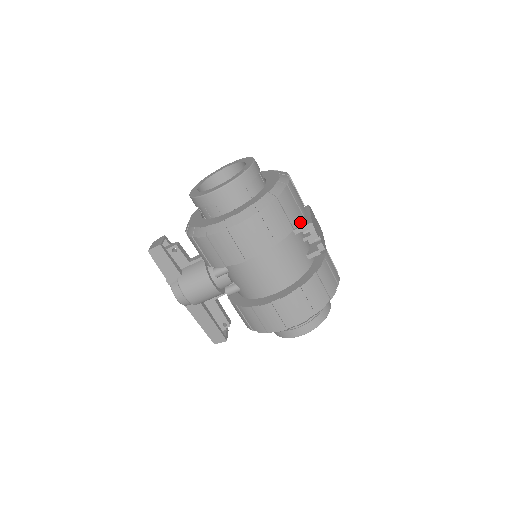
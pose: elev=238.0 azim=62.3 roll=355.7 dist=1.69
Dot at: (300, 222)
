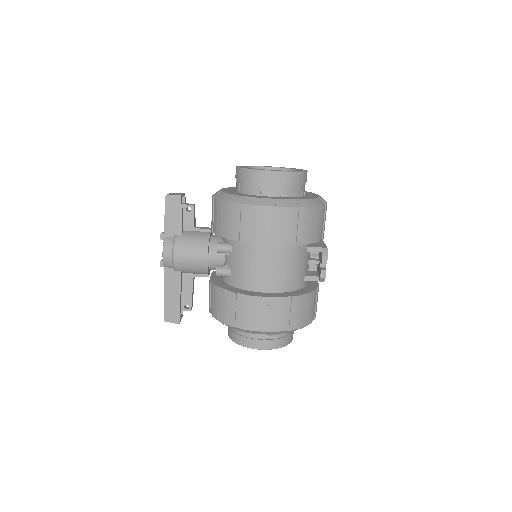
Dot at: (315, 244)
